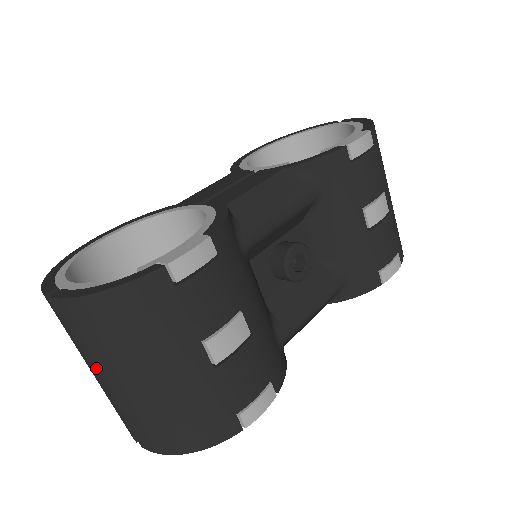
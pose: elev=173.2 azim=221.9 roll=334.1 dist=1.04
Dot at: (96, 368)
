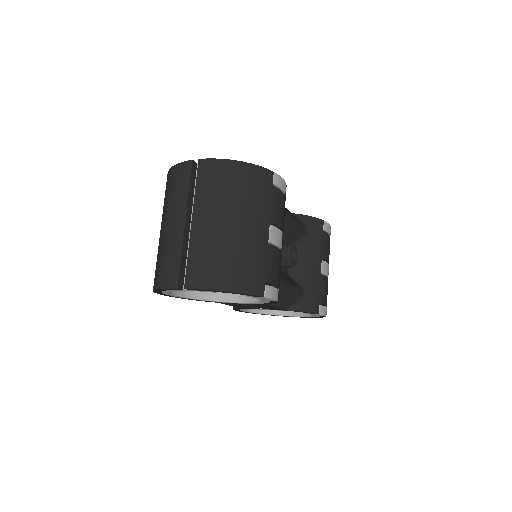
Dot at: (198, 211)
